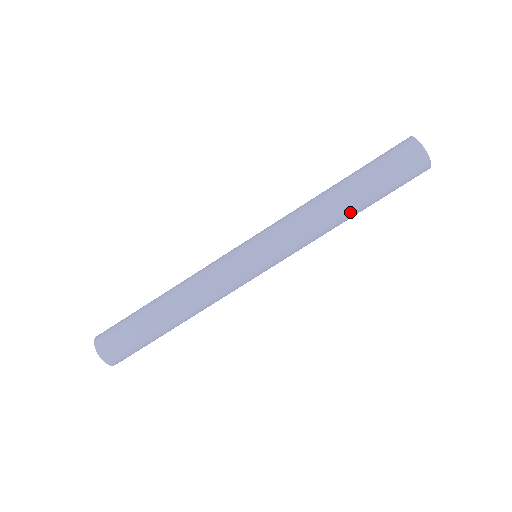
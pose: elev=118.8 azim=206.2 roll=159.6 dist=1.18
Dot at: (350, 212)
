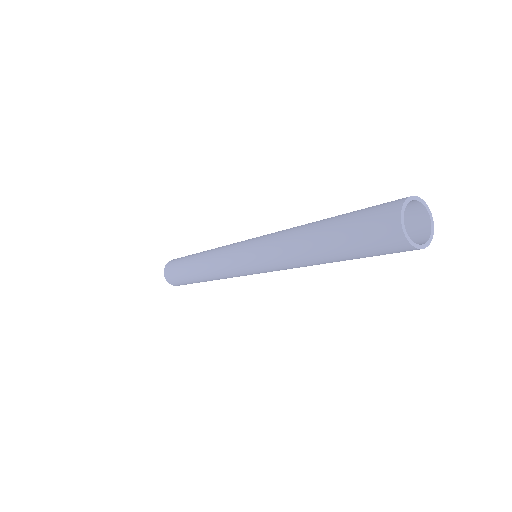
Dot at: occluded
